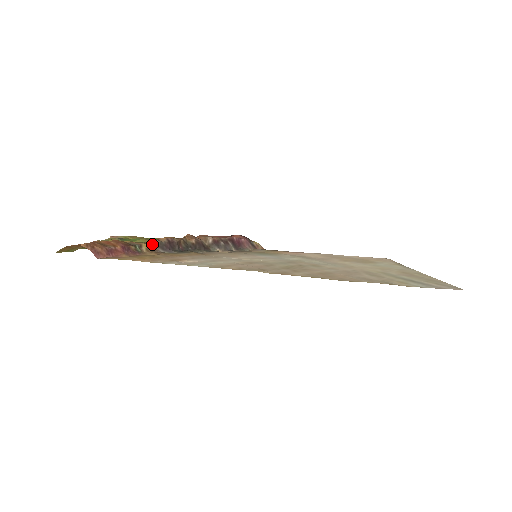
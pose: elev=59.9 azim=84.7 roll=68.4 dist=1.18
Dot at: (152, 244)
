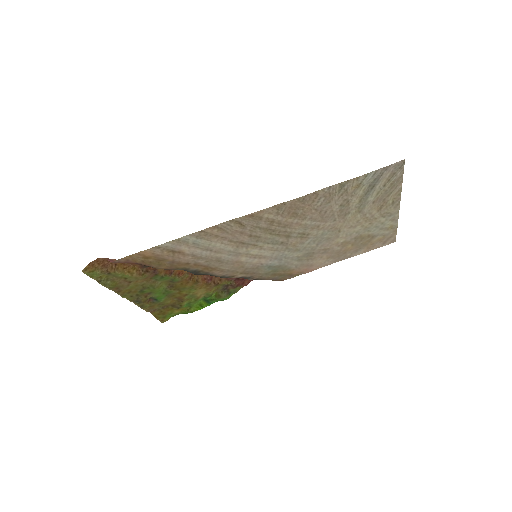
Dot at: occluded
